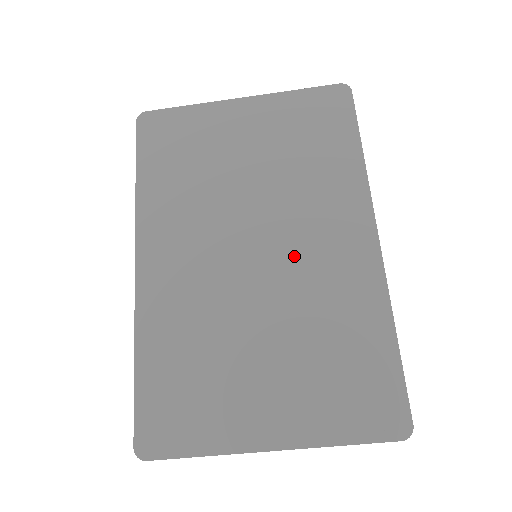
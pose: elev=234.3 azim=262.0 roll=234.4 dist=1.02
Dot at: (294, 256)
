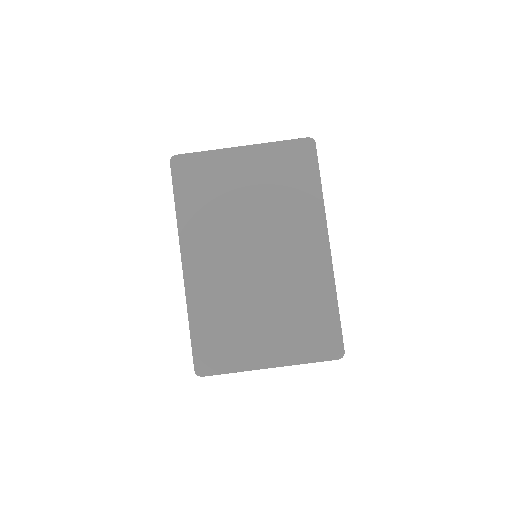
Dot at: (280, 260)
